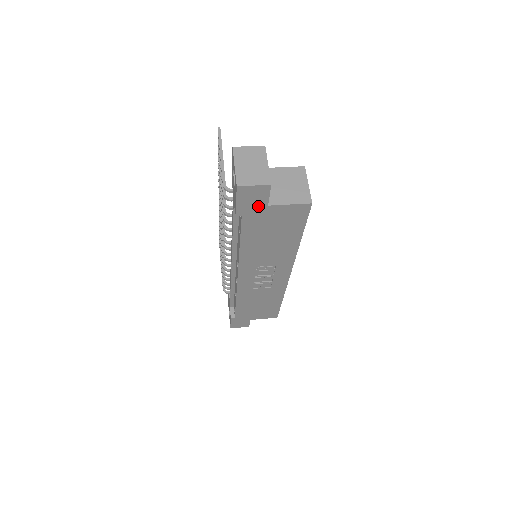
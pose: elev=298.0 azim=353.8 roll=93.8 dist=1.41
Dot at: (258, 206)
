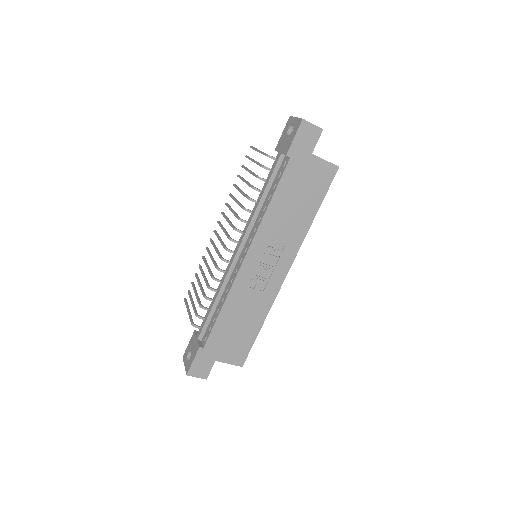
Dot at: (305, 151)
